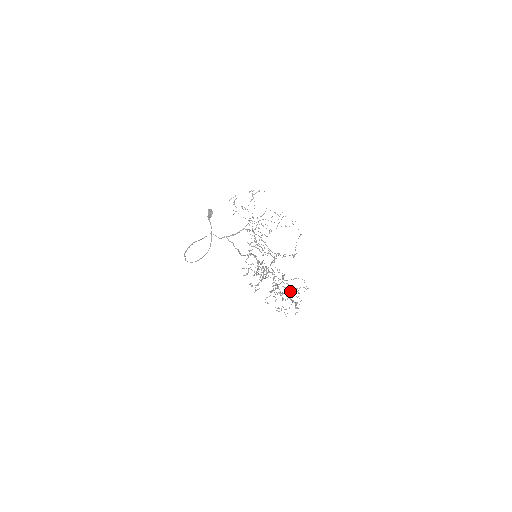
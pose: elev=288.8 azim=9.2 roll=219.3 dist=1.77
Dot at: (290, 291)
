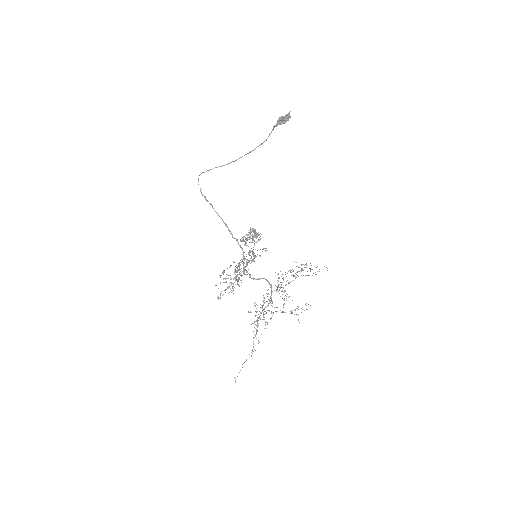
Dot at: occluded
